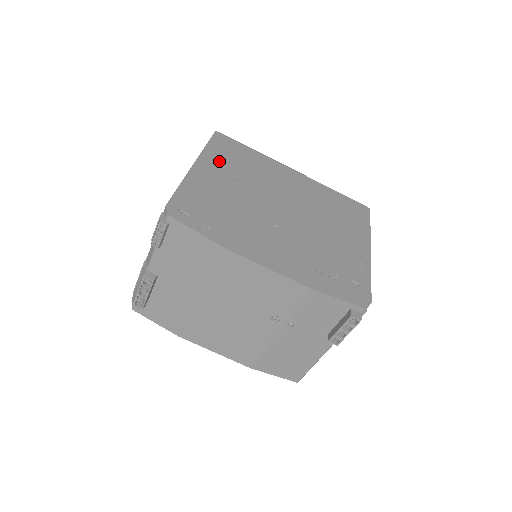
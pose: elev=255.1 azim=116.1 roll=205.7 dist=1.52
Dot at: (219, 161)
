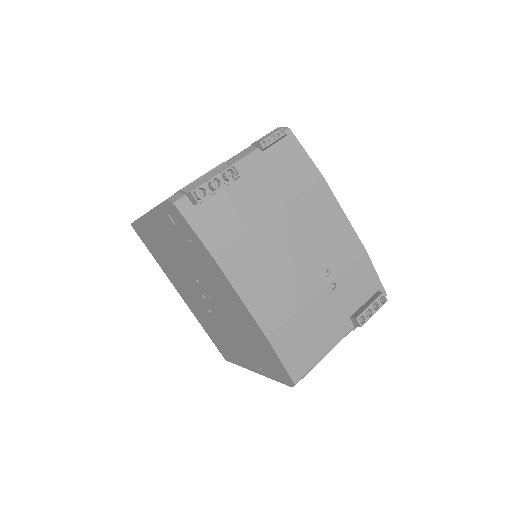
Dot at: occluded
